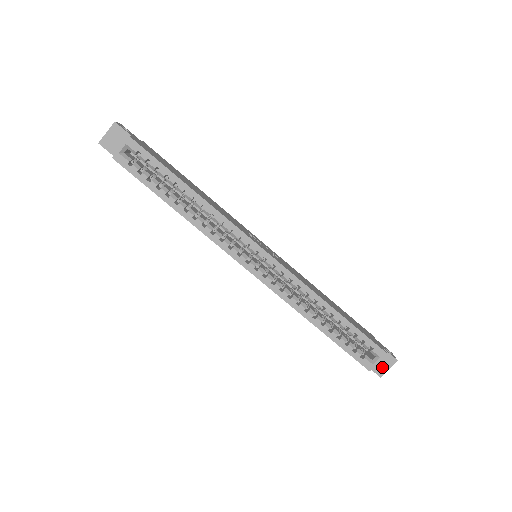
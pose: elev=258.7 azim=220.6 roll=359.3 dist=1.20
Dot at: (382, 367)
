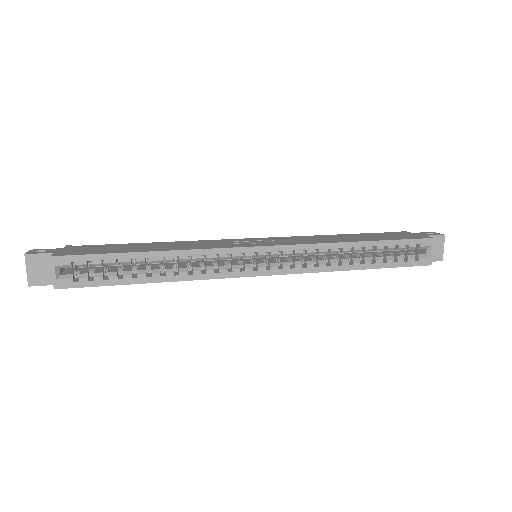
Dot at: (437, 252)
